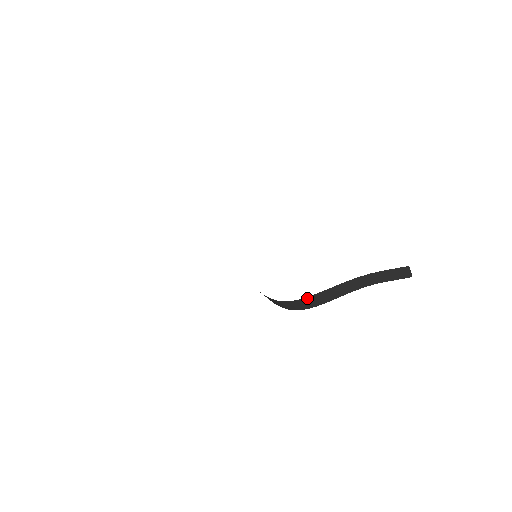
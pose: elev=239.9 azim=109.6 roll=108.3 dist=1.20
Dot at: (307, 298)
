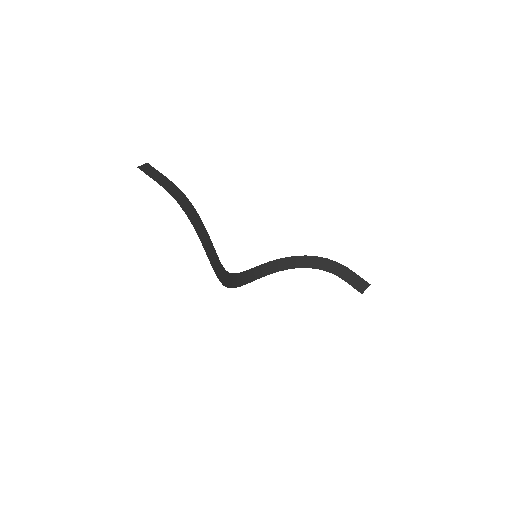
Dot at: (288, 258)
